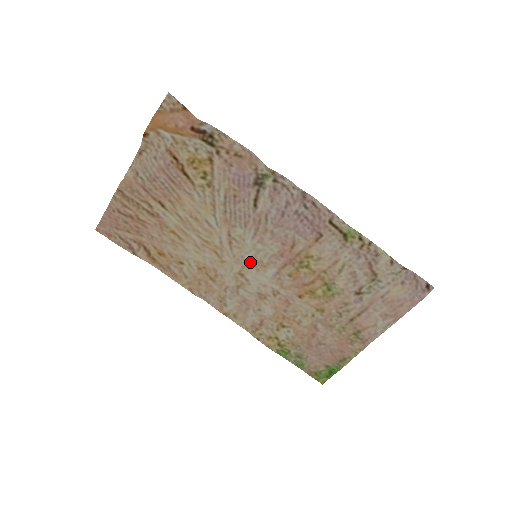
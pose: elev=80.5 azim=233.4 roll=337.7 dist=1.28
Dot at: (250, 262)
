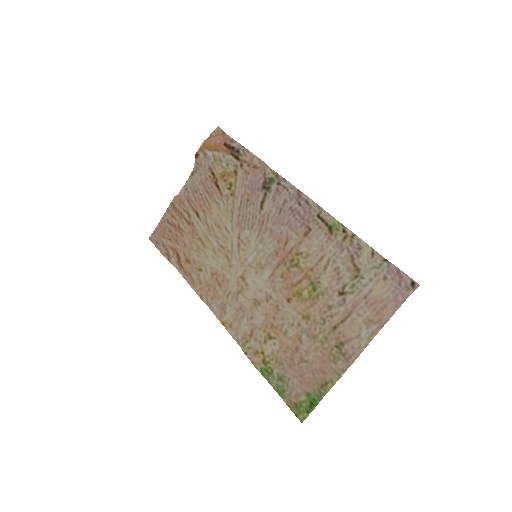
Dot at: (251, 264)
